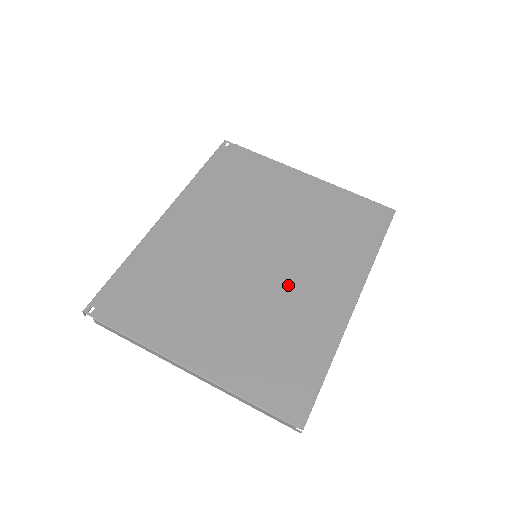
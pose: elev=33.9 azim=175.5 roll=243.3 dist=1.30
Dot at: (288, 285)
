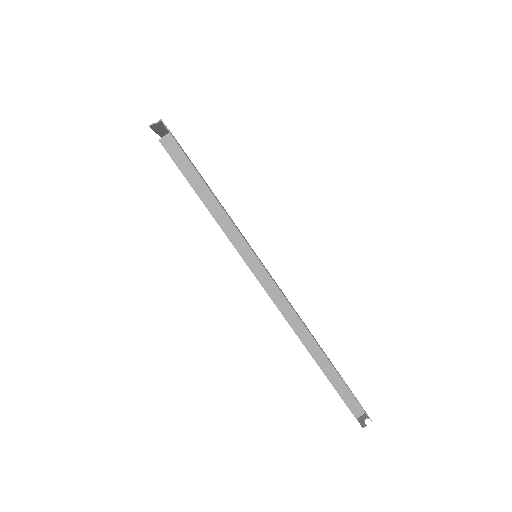
Dot at: occluded
